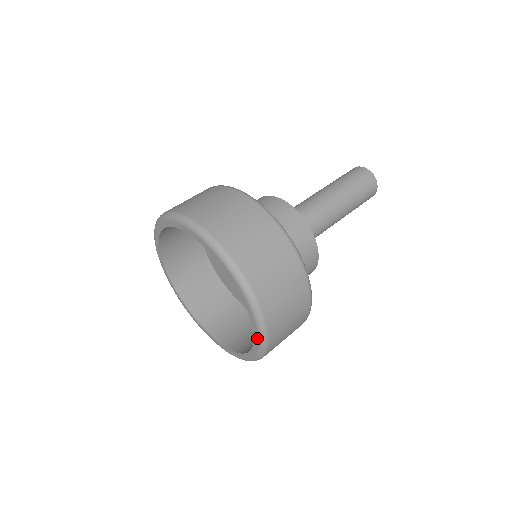
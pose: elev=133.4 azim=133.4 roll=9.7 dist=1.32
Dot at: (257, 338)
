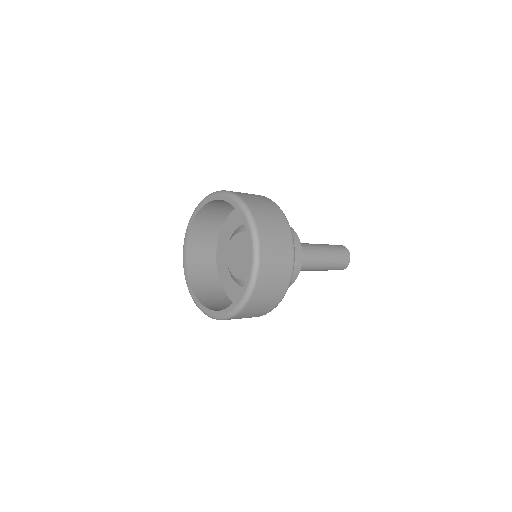
Dot at: (244, 291)
